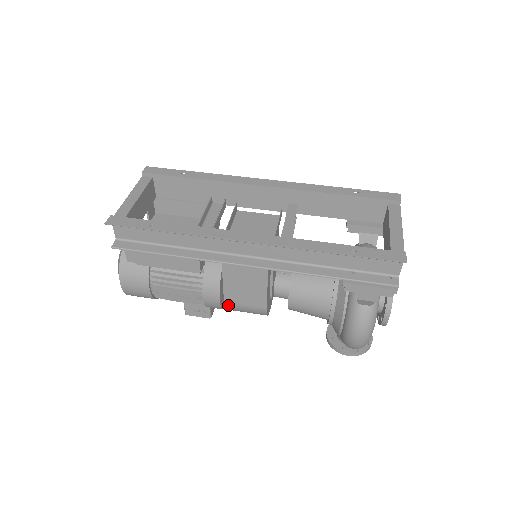
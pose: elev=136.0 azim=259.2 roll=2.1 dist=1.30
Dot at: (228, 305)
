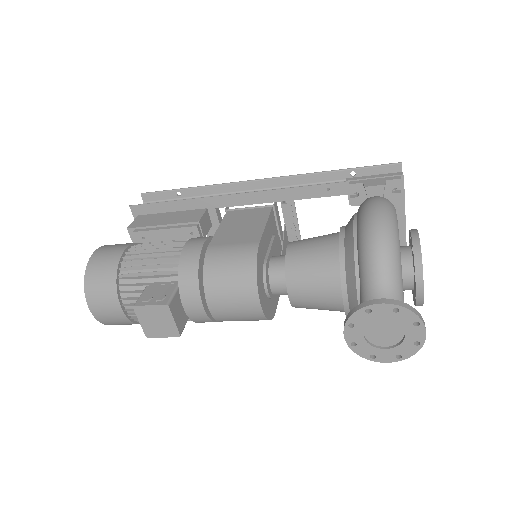
Dot at: (211, 250)
